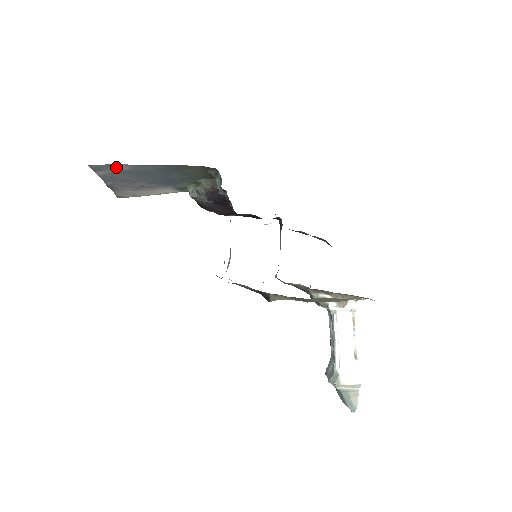
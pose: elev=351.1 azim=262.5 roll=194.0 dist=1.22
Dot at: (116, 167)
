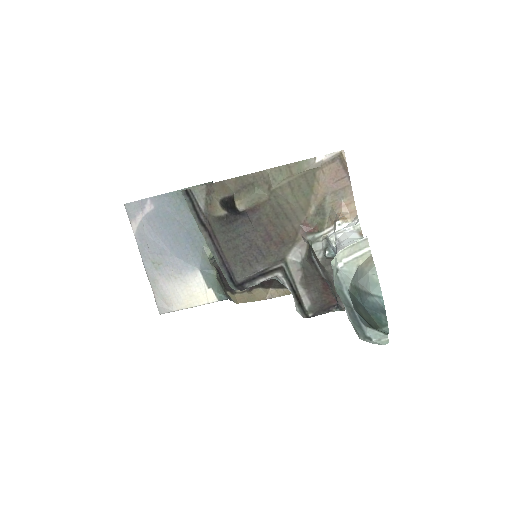
Dot at: (143, 208)
